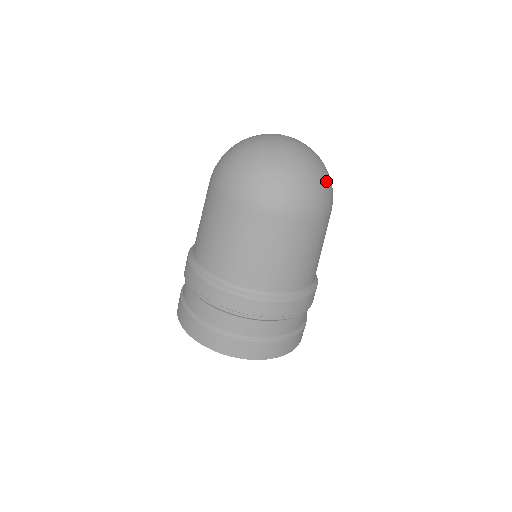
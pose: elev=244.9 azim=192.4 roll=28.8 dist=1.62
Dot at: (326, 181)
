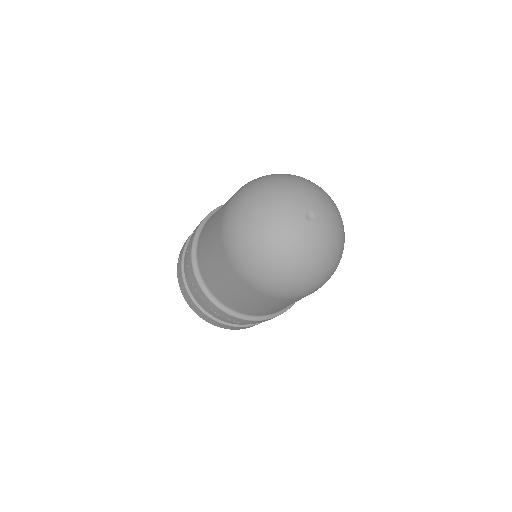
Dot at: (344, 232)
